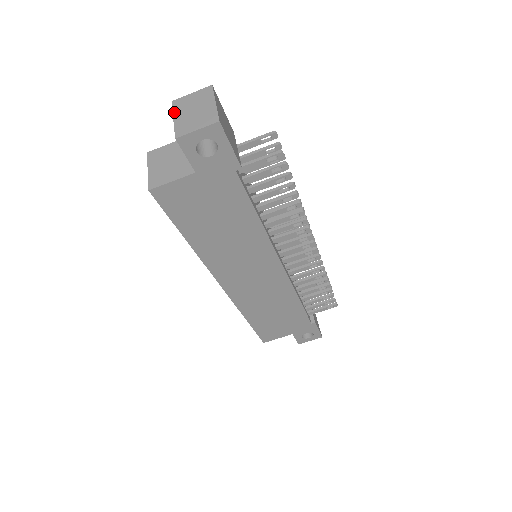
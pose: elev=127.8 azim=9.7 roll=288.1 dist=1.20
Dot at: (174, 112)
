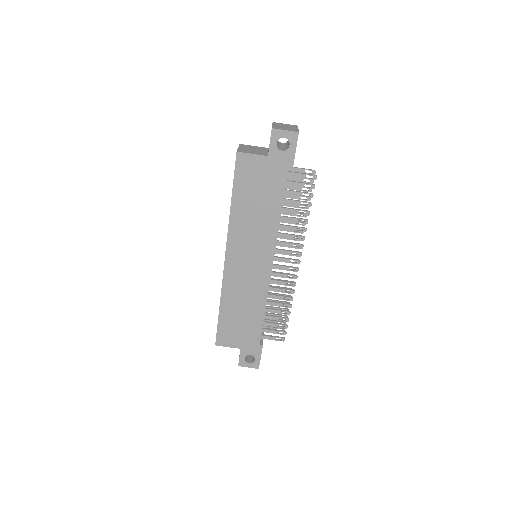
Dot at: (273, 124)
